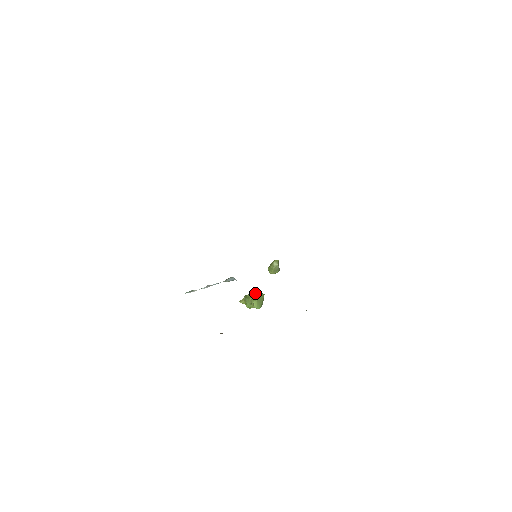
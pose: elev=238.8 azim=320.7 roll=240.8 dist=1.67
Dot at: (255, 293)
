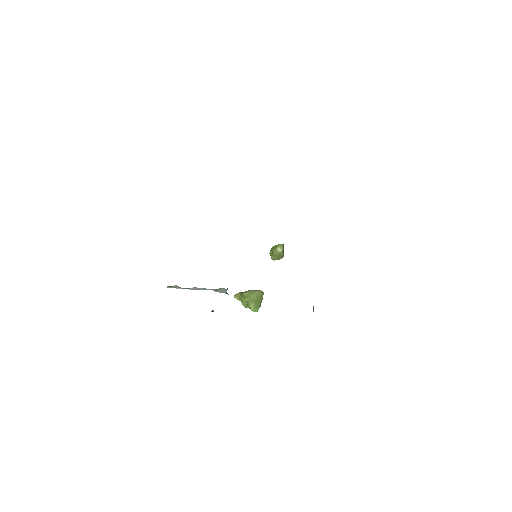
Dot at: (253, 292)
